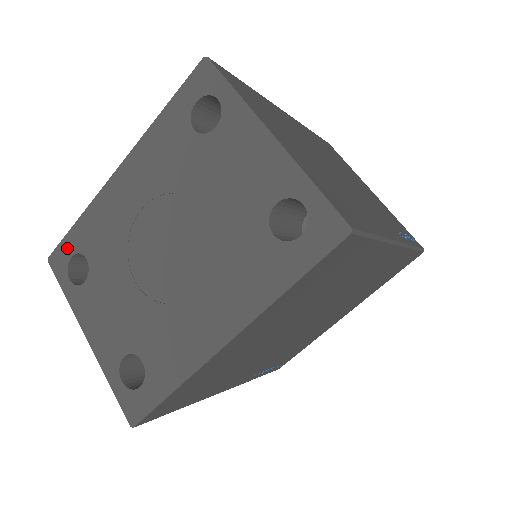
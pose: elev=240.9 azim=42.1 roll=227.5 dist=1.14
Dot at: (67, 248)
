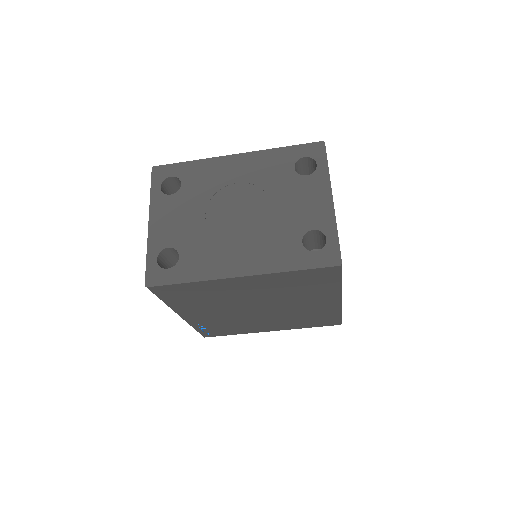
Dot at: (172, 170)
